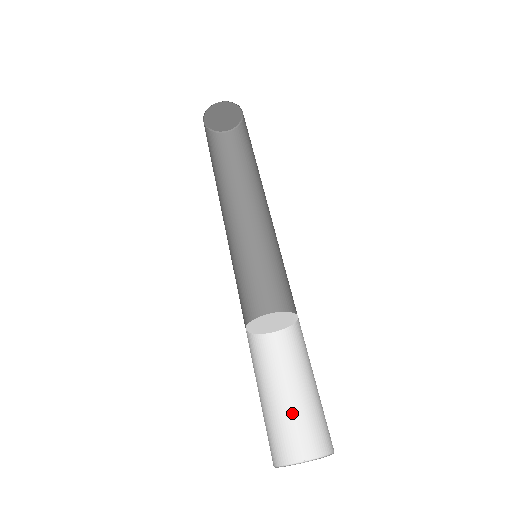
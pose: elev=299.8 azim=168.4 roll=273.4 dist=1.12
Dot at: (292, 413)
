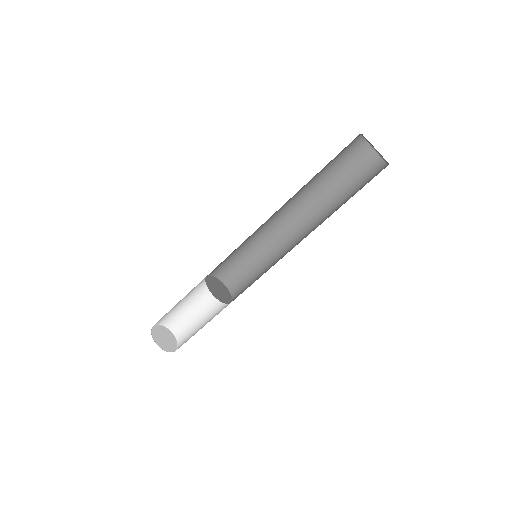
Dot at: (184, 312)
